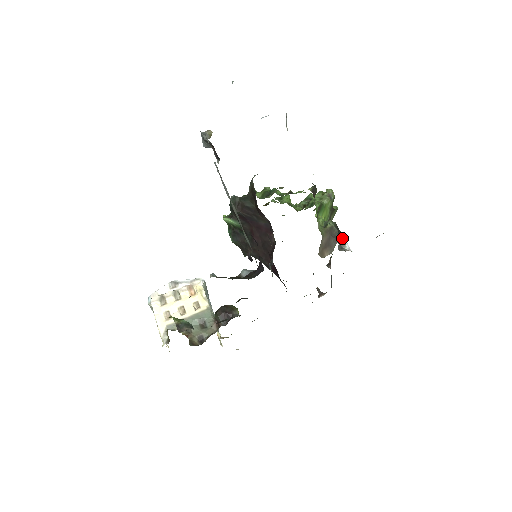
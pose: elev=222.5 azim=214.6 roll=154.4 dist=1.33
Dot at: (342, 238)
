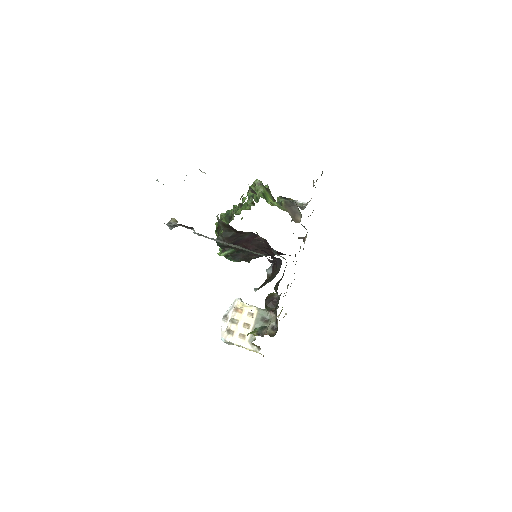
Dot at: (293, 201)
